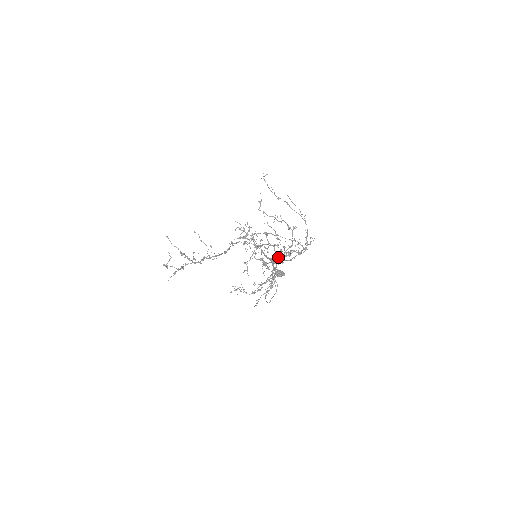
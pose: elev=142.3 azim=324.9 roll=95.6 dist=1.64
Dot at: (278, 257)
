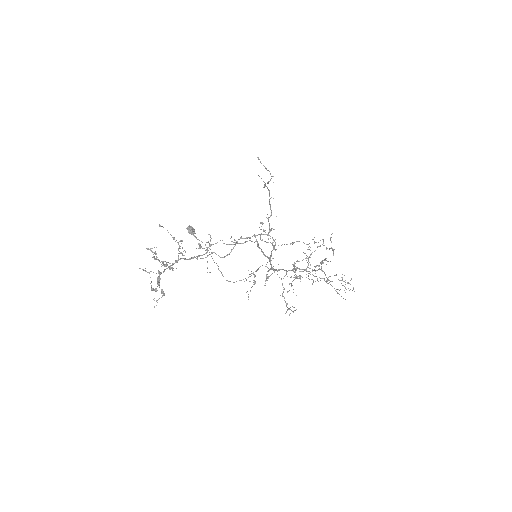
Dot at: (294, 264)
